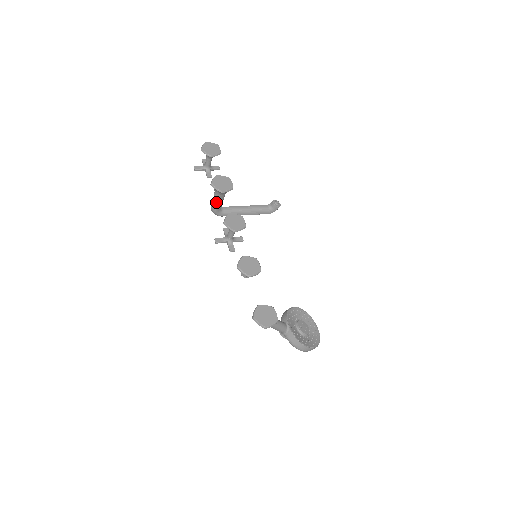
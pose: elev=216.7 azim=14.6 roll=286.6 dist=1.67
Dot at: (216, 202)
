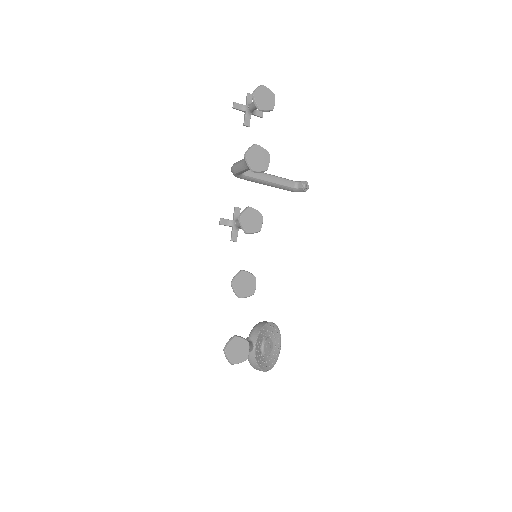
Dot at: (241, 169)
